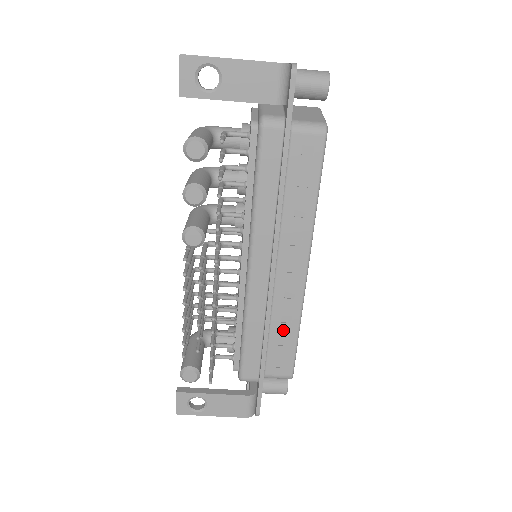
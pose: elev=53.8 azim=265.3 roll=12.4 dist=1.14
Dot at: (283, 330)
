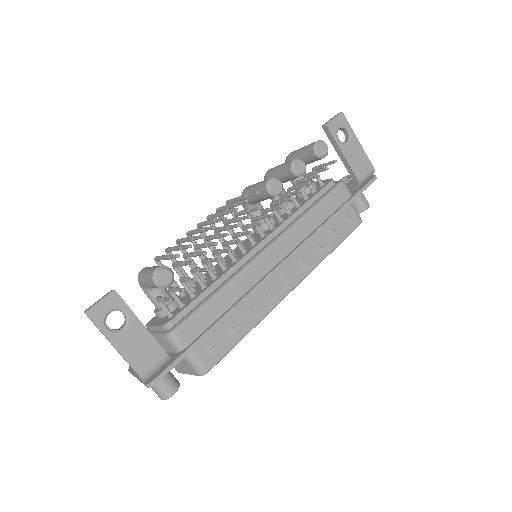
Dot at: (241, 320)
